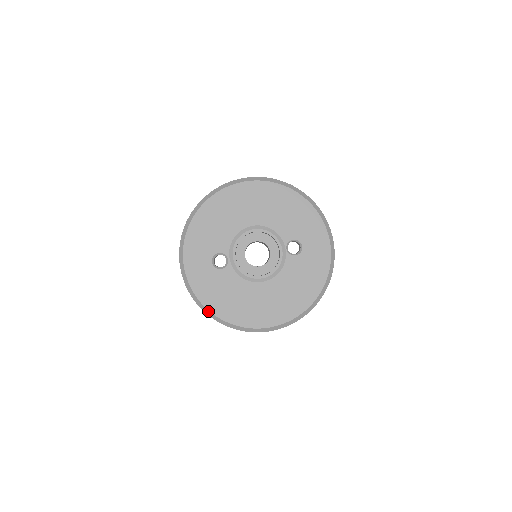
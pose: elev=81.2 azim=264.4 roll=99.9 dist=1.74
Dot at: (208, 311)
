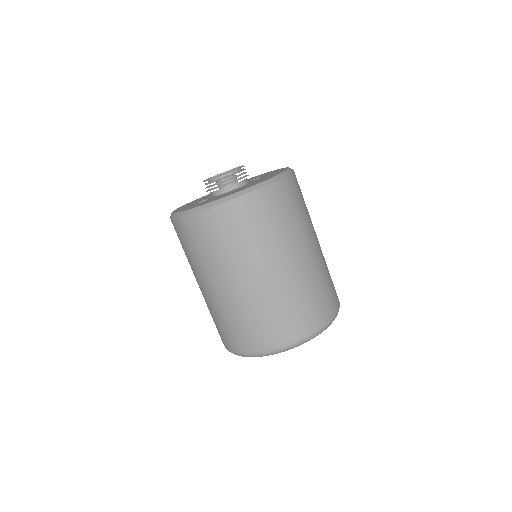
Dot at: (201, 206)
